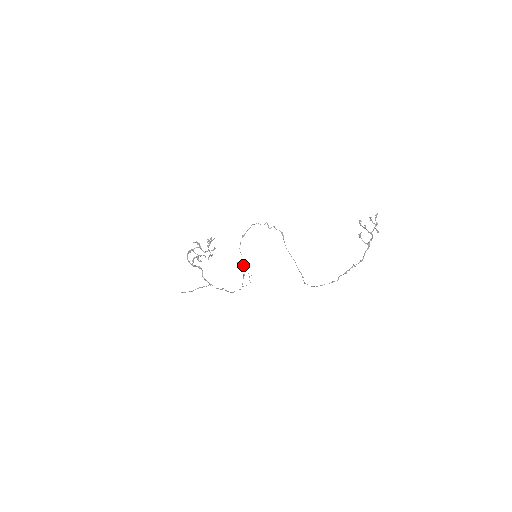
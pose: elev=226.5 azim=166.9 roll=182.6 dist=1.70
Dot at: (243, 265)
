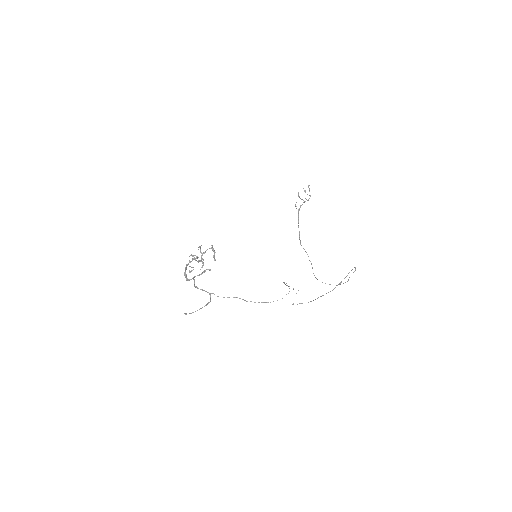
Dot at: (284, 283)
